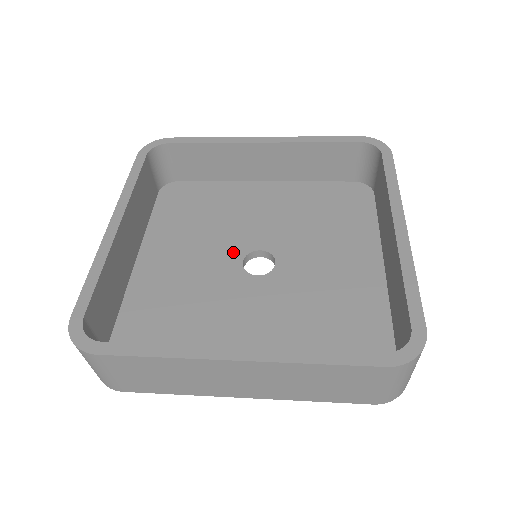
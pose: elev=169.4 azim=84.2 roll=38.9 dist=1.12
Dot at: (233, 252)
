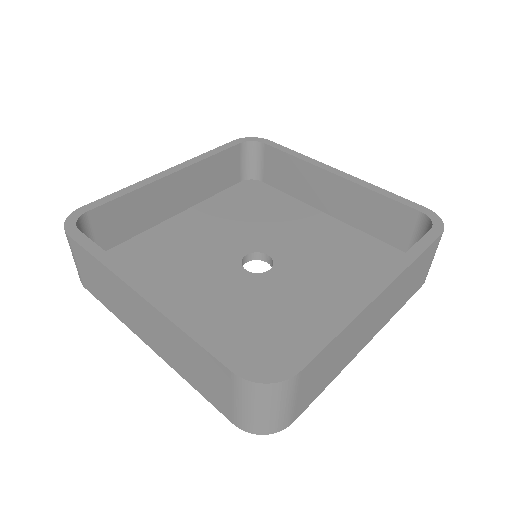
Dot at: (229, 269)
